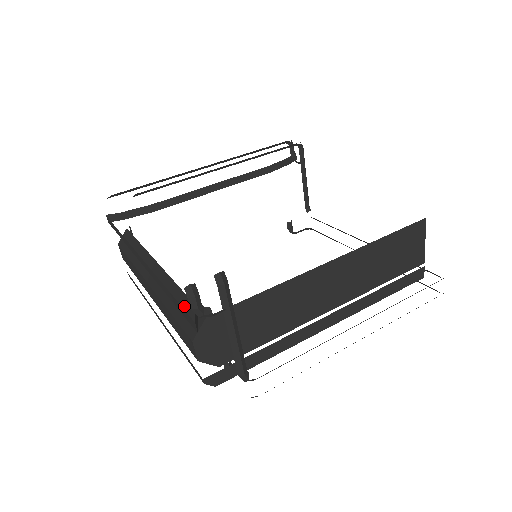
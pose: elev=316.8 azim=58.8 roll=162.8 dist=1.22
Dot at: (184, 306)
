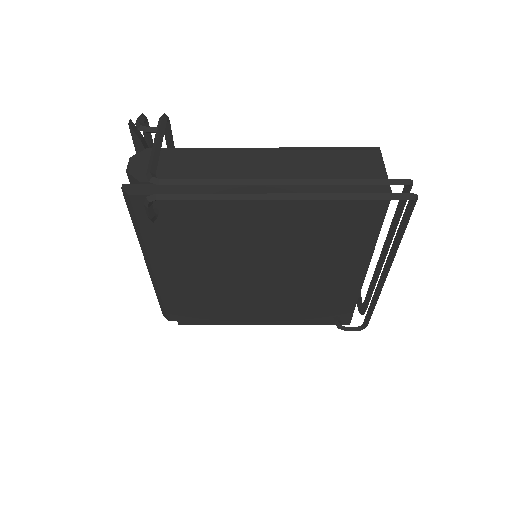
Dot at: occluded
